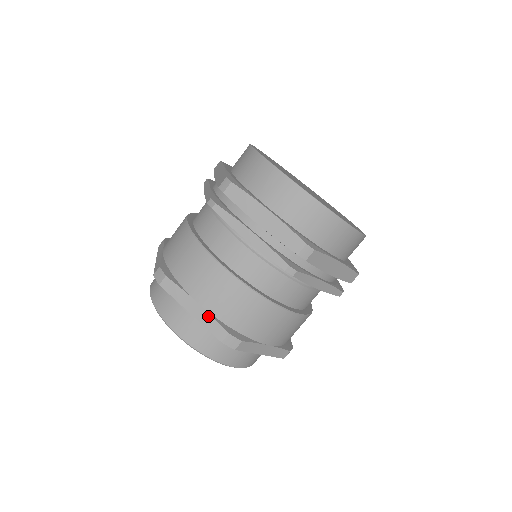
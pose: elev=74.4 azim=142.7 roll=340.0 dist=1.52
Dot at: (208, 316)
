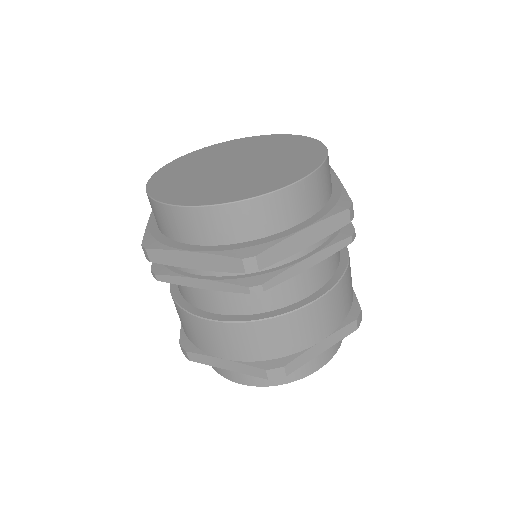
Dot at: (336, 334)
